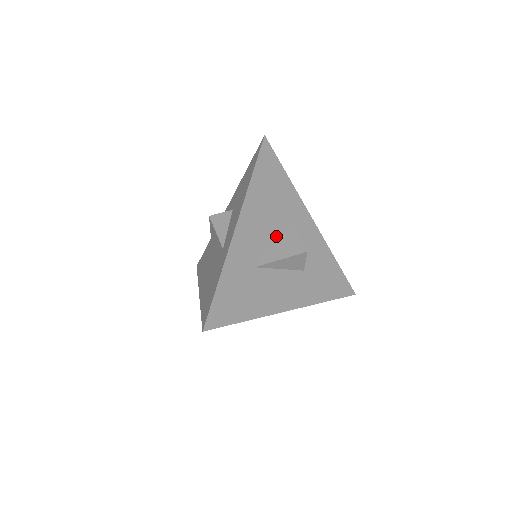
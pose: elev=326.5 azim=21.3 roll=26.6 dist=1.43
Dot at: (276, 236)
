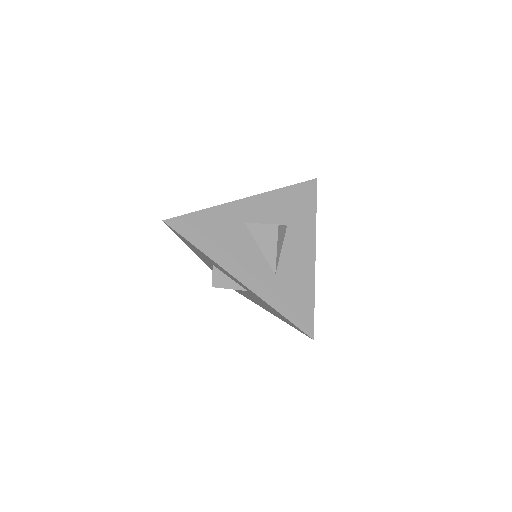
Dot at: (254, 243)
